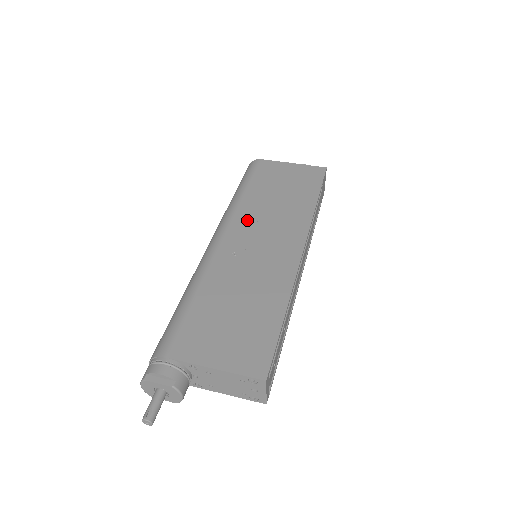
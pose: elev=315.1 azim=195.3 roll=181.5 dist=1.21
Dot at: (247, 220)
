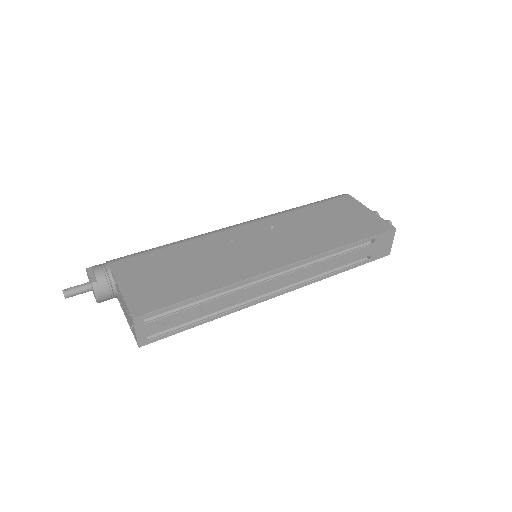
Dot at: (274, 225)
